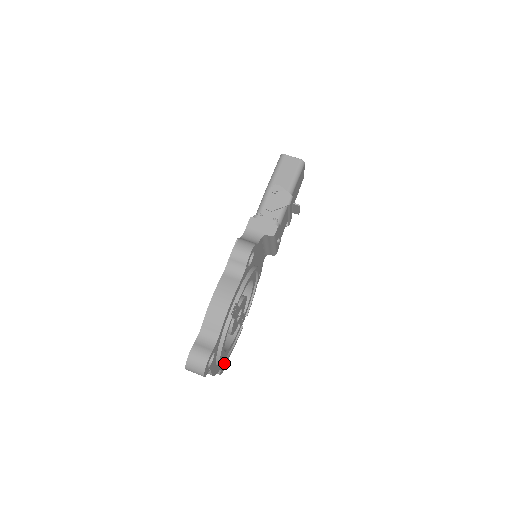
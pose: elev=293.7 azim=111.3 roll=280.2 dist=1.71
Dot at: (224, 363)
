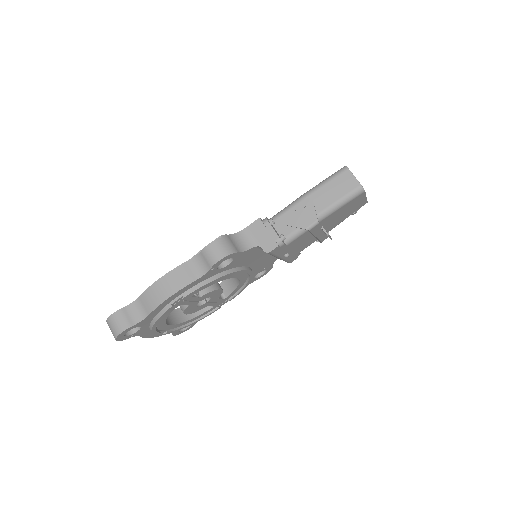
Dot at: (171, 332)
